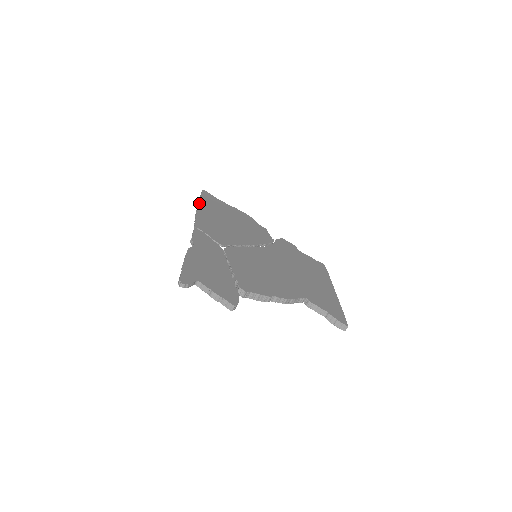
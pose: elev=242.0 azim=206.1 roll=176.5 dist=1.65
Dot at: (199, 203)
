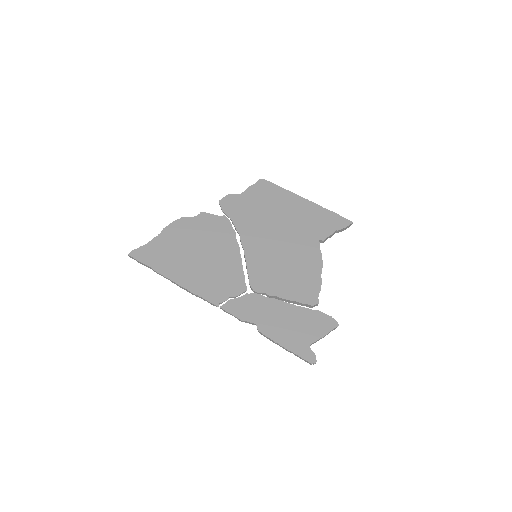
Dot at: (164, 277)
